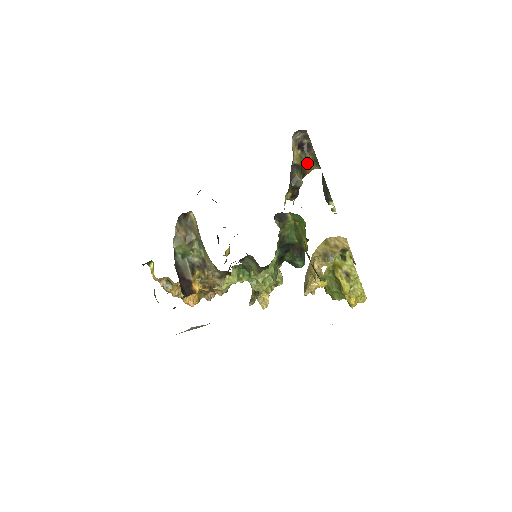
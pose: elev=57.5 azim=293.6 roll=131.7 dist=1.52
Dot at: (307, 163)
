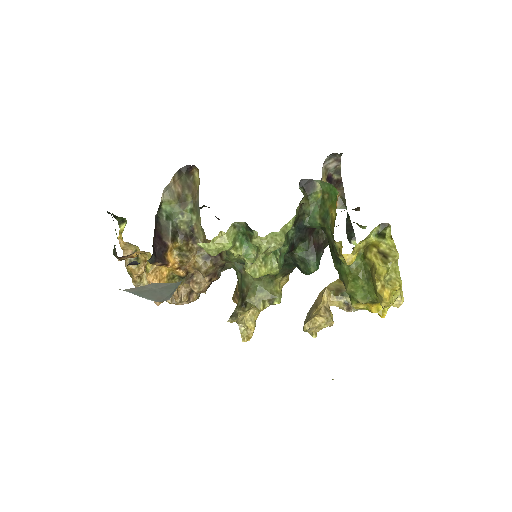
Dot at: occluded
